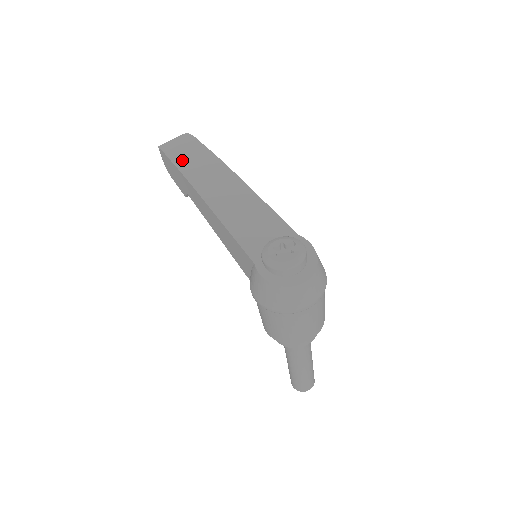
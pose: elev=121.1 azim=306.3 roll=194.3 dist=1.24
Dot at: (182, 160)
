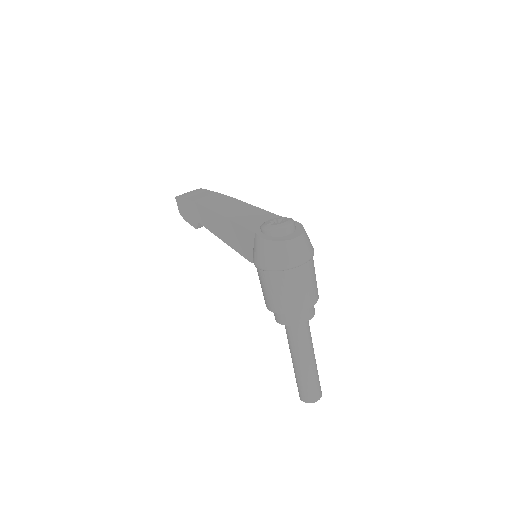
Dot at: (194, 197)
